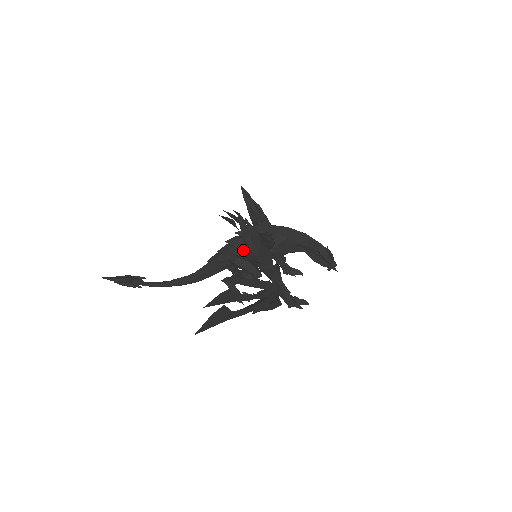
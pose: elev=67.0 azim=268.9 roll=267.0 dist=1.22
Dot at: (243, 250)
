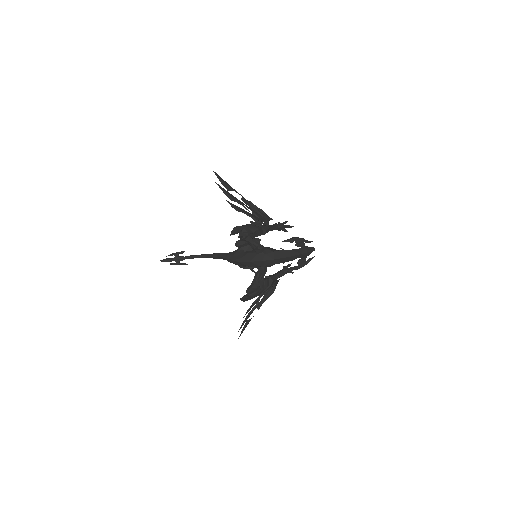
Dot at: occluded
